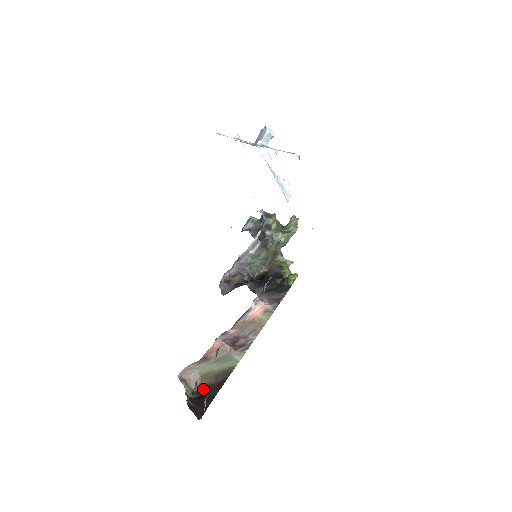
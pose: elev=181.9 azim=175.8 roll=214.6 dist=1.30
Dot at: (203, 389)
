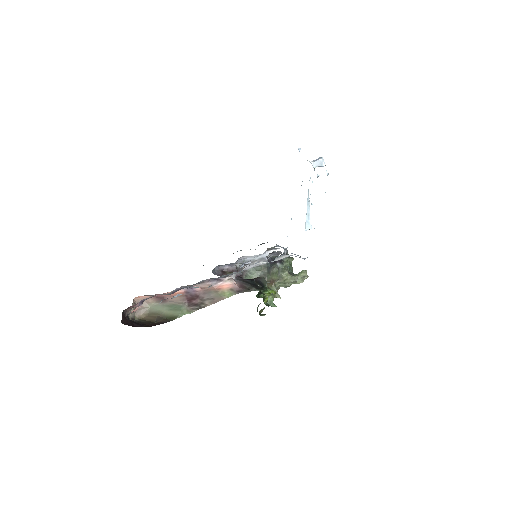
Dot at: (142, 321)
